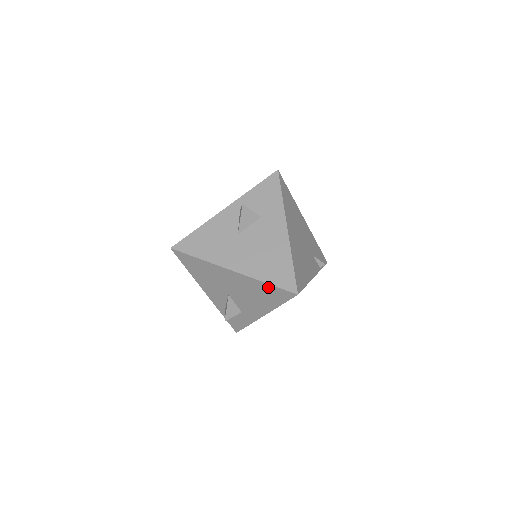
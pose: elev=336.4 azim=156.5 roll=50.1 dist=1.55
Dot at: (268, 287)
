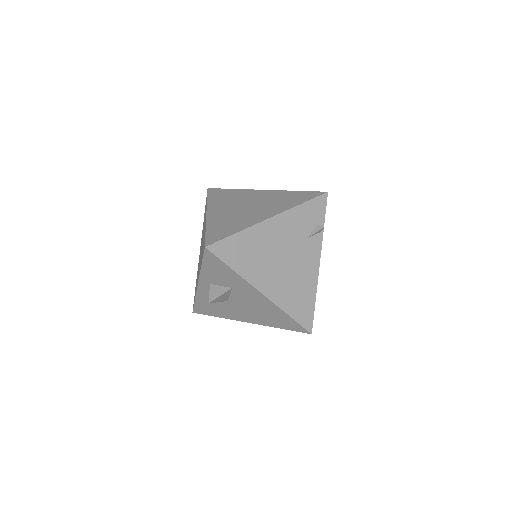
Dot at: occluded
